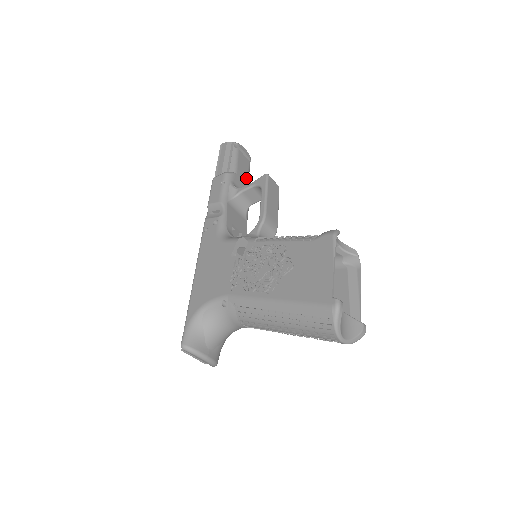
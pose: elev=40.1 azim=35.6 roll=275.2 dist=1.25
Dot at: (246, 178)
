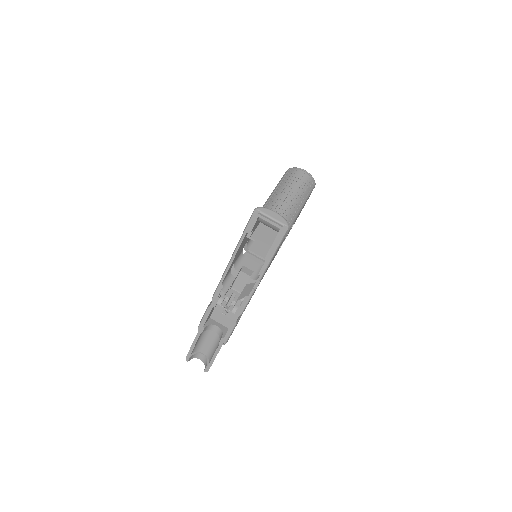
Dot at: occluded
